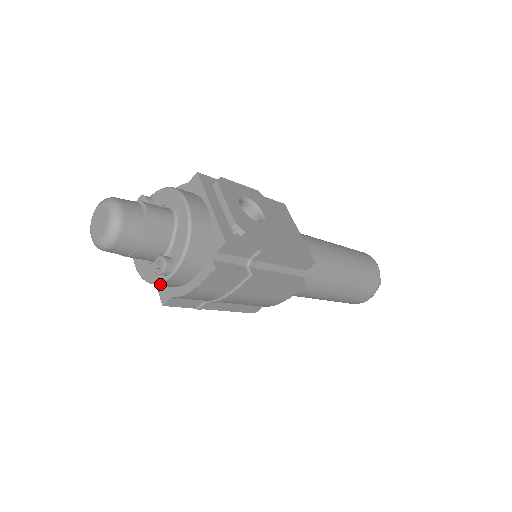
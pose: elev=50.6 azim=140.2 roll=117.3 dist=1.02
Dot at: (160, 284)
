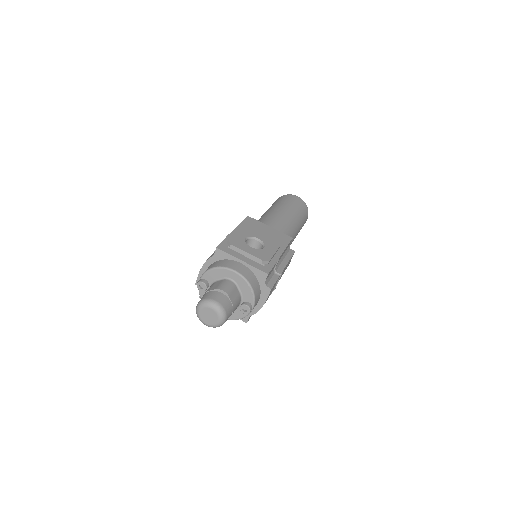
Dot at: occluded
